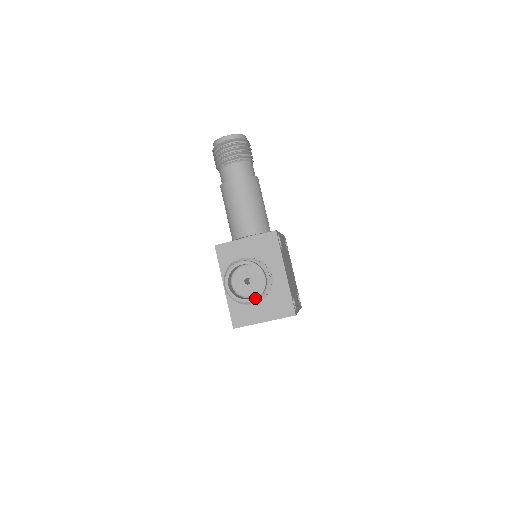
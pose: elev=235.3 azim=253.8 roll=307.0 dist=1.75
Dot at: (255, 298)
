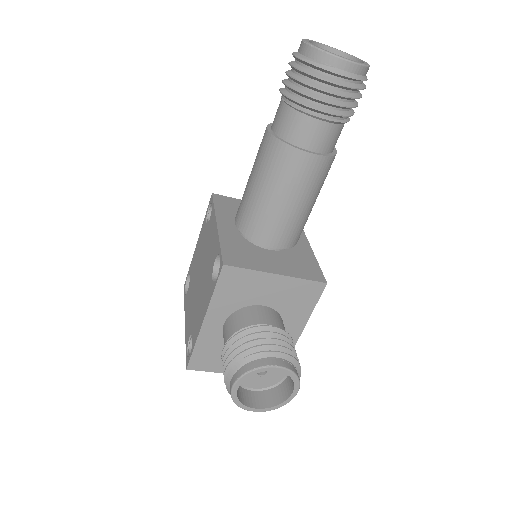
Dot at: (266, 410)
